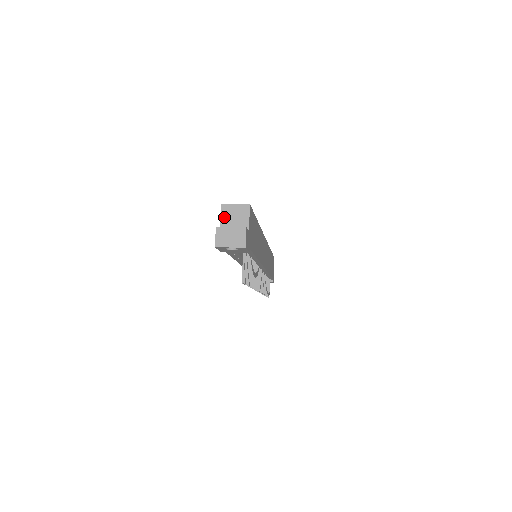
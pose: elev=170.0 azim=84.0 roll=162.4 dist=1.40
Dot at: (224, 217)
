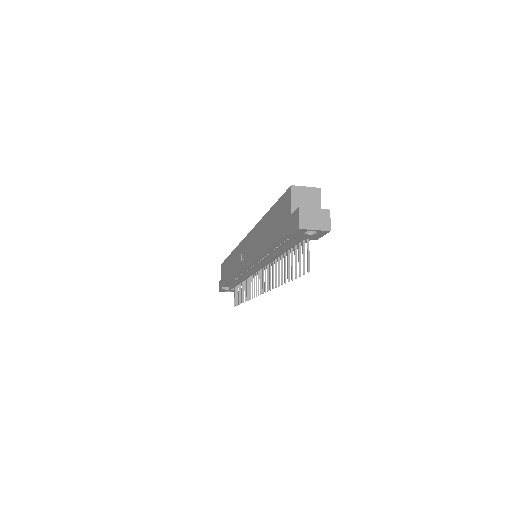
Dot at: (295, 200)
